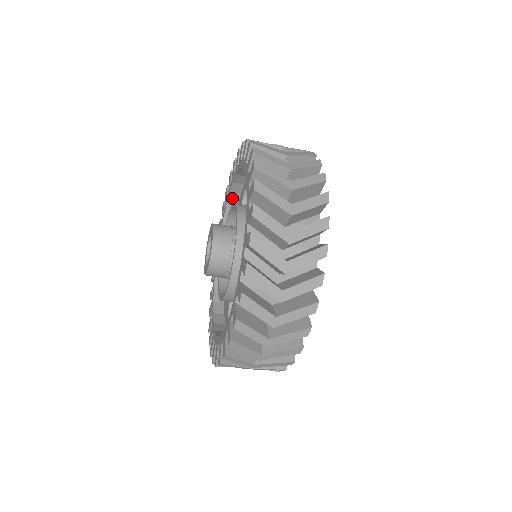
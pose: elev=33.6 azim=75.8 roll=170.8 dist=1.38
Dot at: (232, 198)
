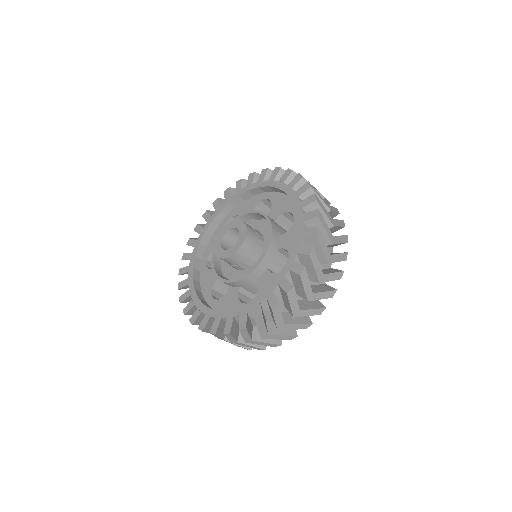
Dot at: (284, 192)
